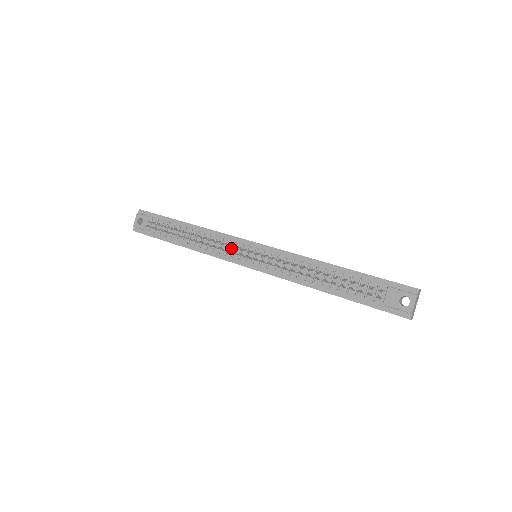
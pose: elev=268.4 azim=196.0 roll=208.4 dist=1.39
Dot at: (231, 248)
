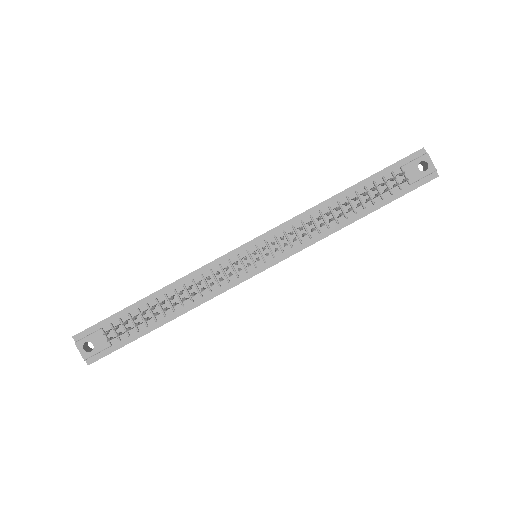
Dot at: (228, 270)
